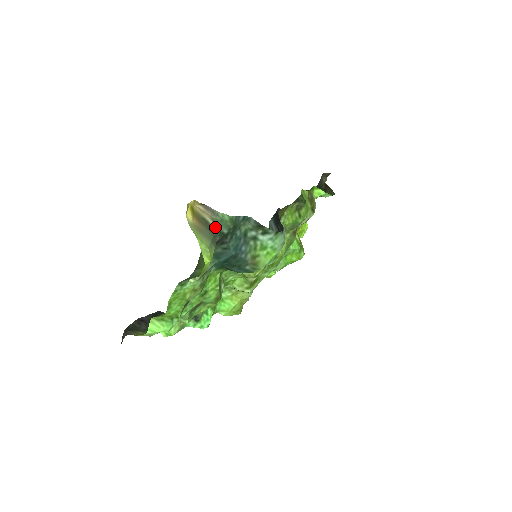
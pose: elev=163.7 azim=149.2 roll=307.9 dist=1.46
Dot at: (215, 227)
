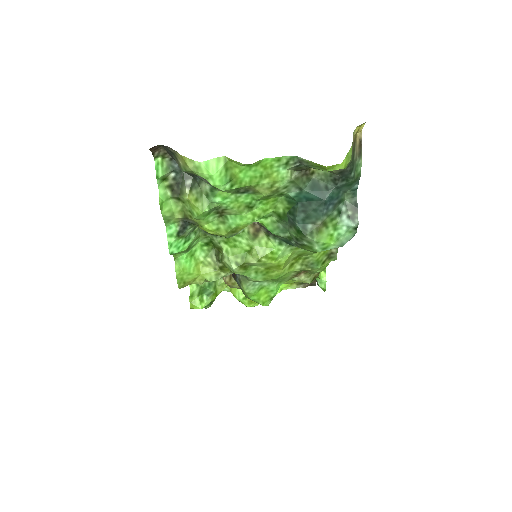
Dot at: (354, 161)
